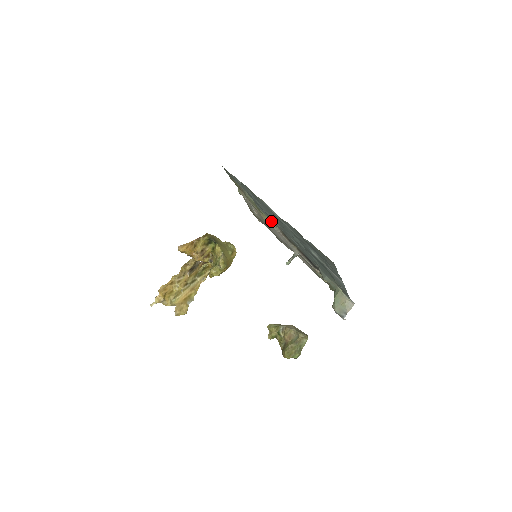
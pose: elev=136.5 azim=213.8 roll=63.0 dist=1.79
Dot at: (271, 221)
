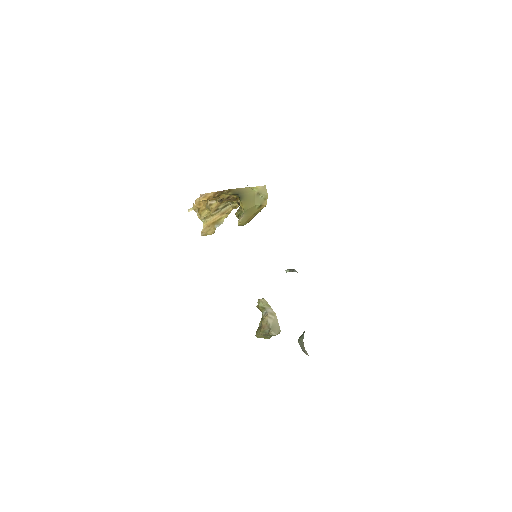
Dot at: occluded
